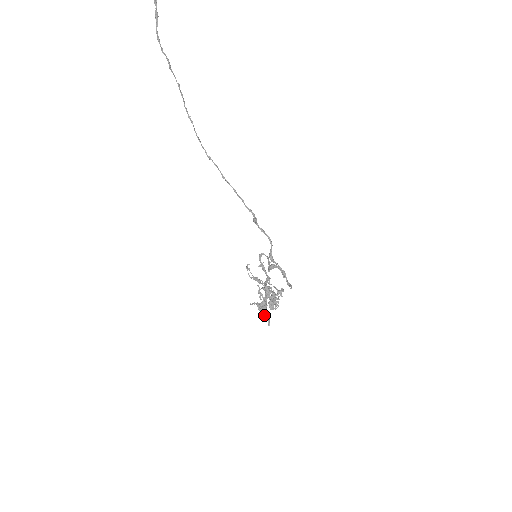
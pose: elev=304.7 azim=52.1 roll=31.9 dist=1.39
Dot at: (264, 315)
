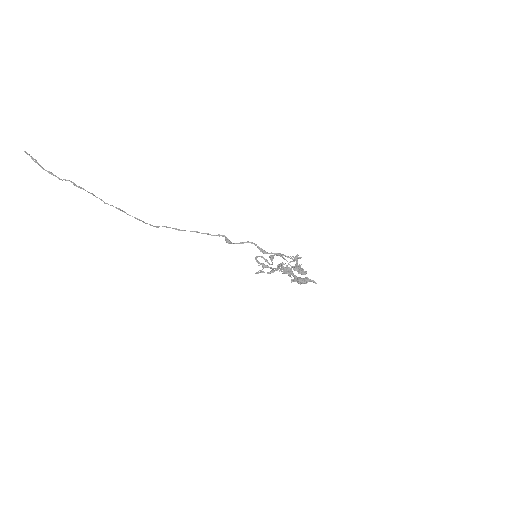
Dot at: (306, 281)
